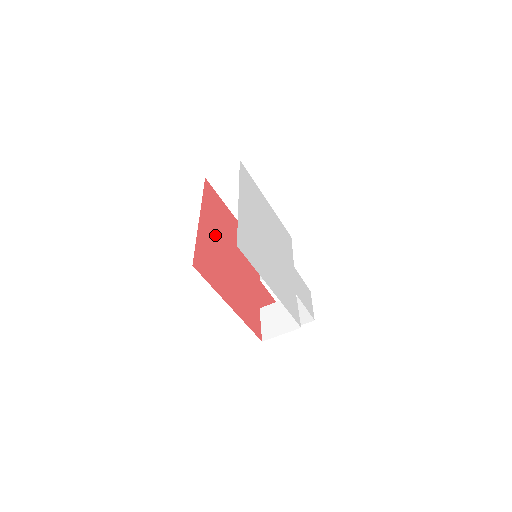
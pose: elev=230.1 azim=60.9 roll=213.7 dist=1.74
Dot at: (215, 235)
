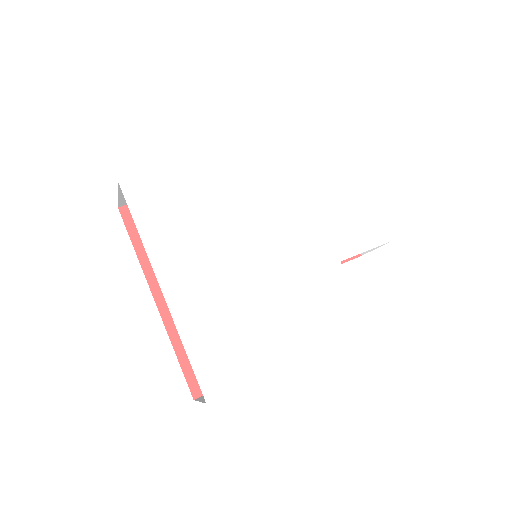
Dot at: occluded
